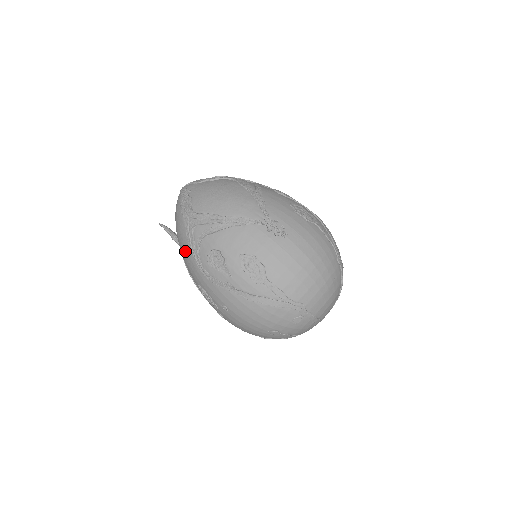
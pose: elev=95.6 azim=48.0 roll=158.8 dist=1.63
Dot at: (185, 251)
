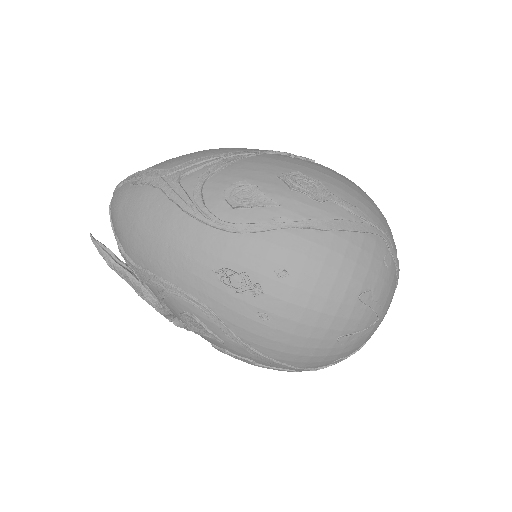
Dot at: (170, 227)
